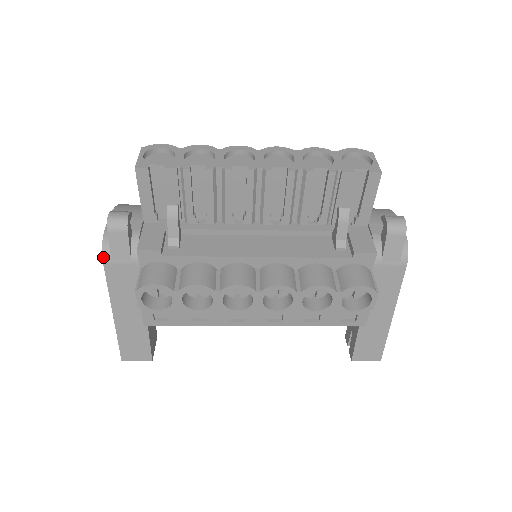
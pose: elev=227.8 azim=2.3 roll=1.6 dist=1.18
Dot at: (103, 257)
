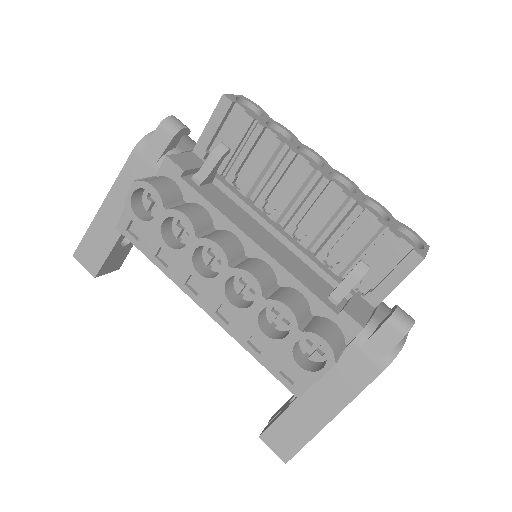
Dot at: (137, 145)
